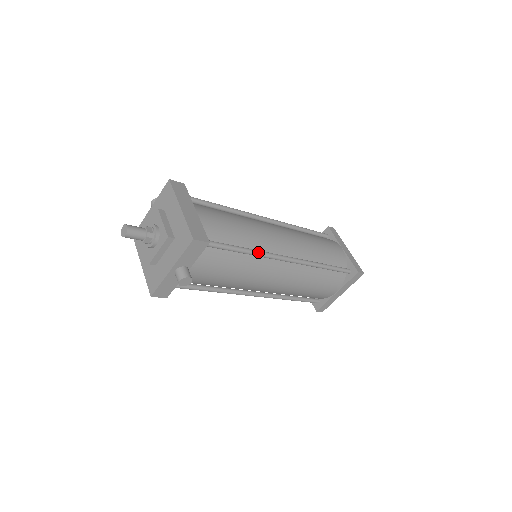
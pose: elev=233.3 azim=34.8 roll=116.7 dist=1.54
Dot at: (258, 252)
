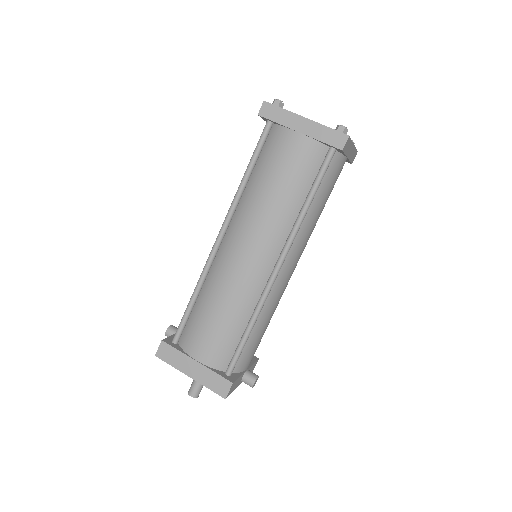
Dot at: (257, 312)
